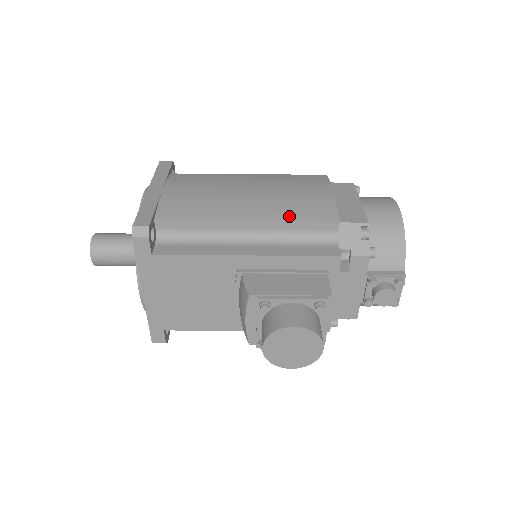
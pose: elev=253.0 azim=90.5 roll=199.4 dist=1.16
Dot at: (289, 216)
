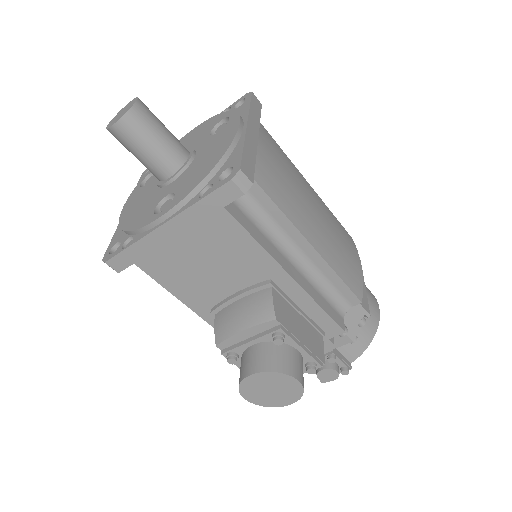
Dot at: (337, 267)
